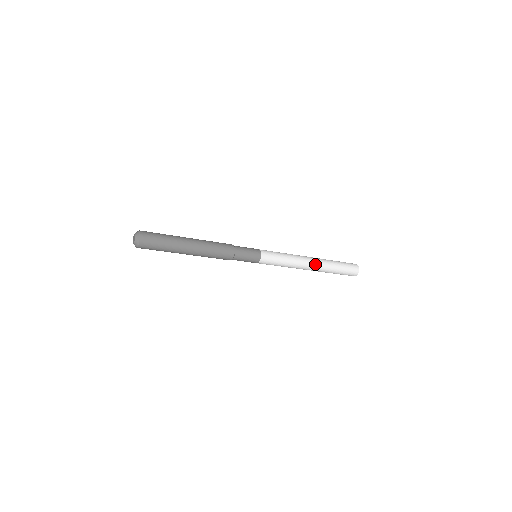
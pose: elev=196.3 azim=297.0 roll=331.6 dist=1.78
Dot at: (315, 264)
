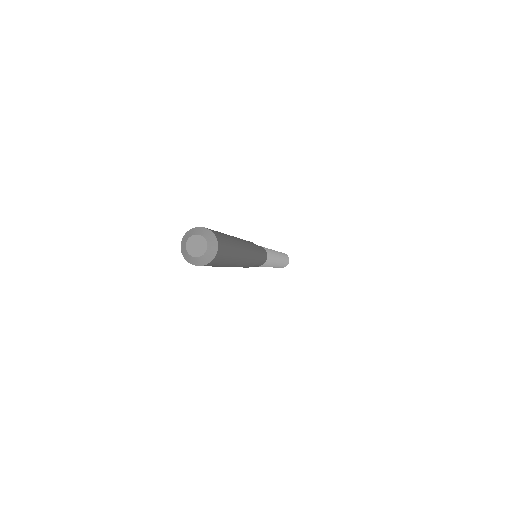
Dot at: (278, 253)
